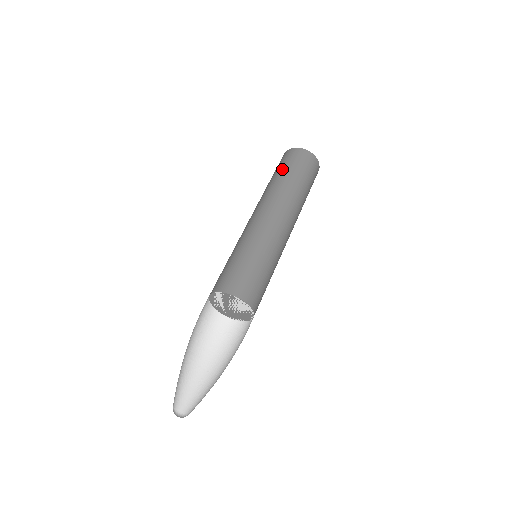
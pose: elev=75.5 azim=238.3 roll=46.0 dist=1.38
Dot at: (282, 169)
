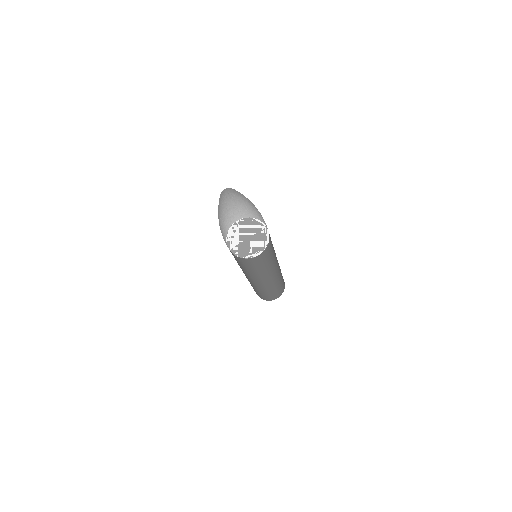
Dot at: occluded
